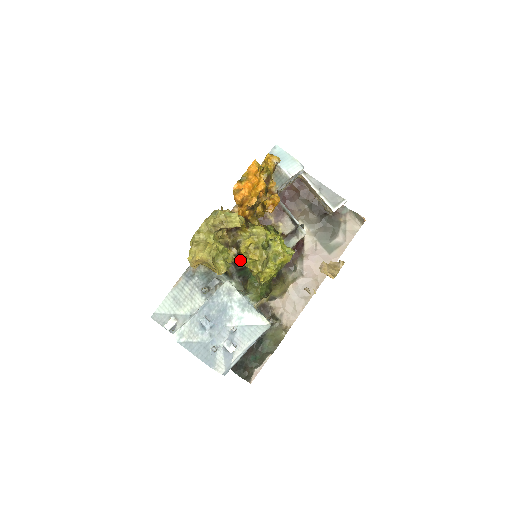
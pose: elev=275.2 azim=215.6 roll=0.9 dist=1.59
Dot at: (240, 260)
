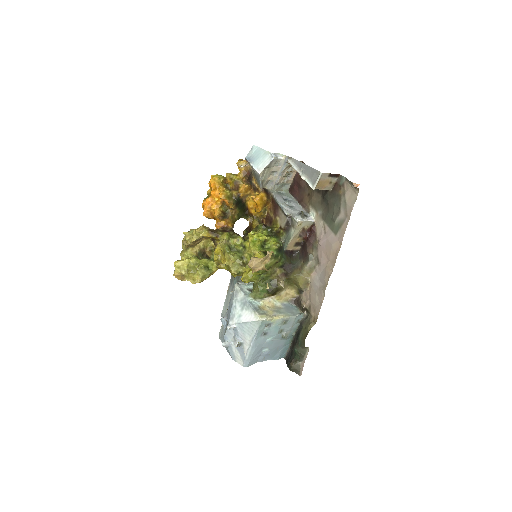
Dot at: (219, 266)
